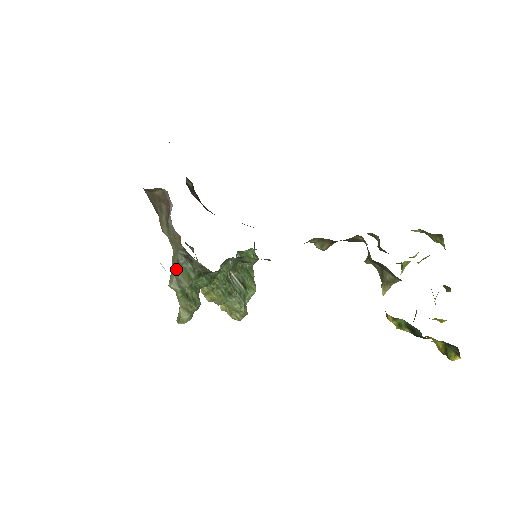
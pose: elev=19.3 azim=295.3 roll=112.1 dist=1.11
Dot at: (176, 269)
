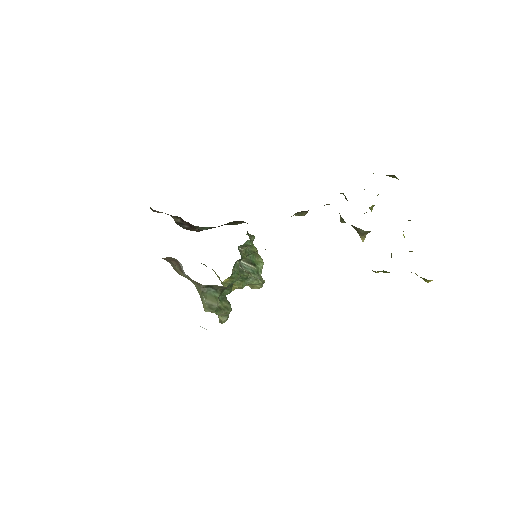
Dot at: (204, 299)
